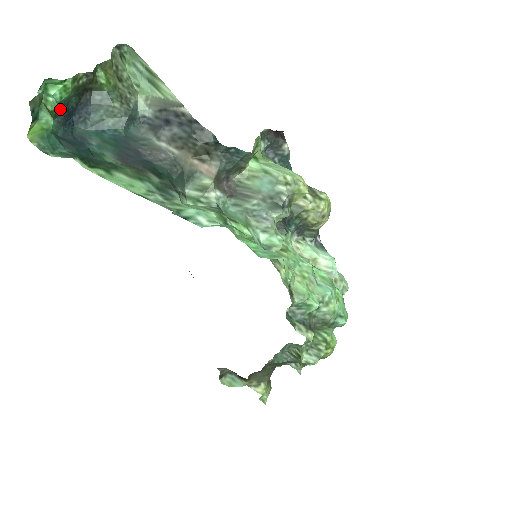
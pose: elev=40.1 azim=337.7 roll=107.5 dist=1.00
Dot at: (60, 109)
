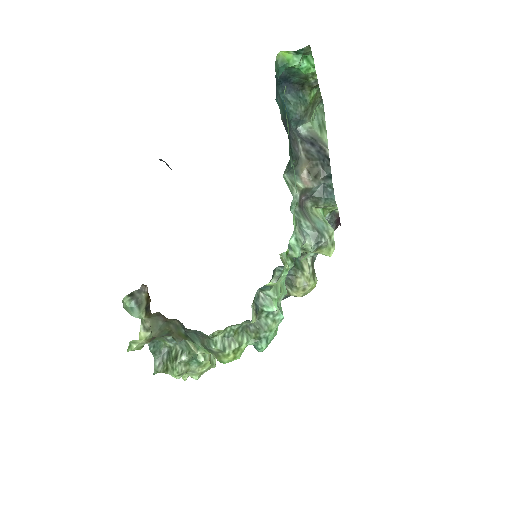
Dot at: (291, 71)
